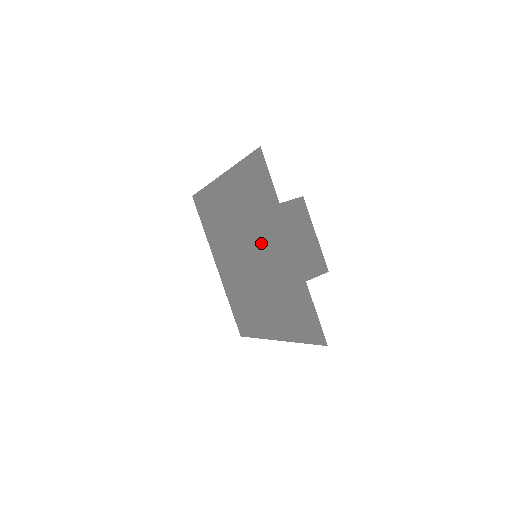
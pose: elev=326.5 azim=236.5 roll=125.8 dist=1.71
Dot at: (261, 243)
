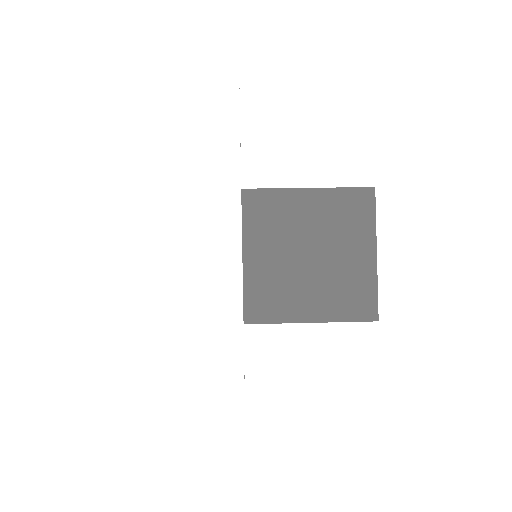
Dot at: occluded
